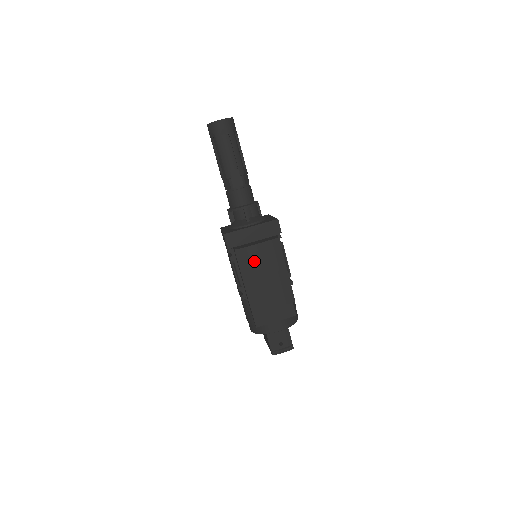
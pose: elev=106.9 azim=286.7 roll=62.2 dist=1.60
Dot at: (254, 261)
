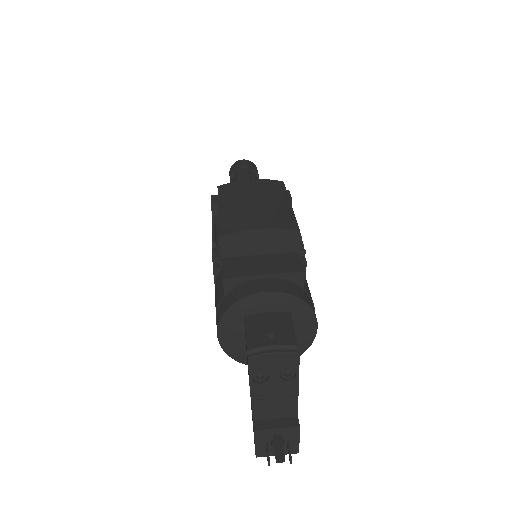
Dot at: (241, 190)
